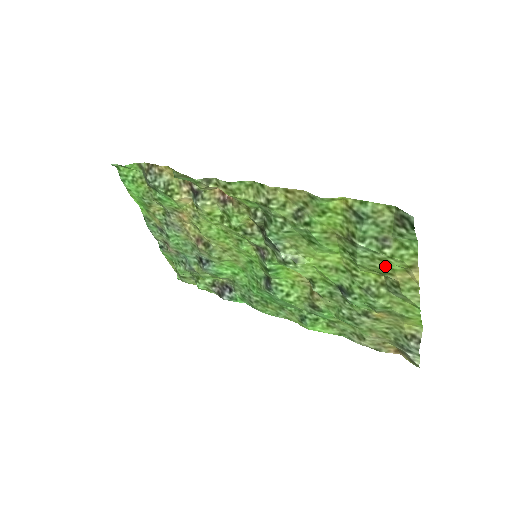
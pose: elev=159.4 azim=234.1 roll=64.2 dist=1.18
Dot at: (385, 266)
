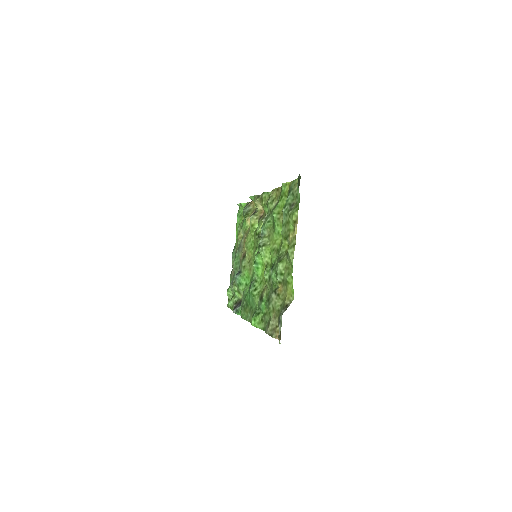
Dot at: (288, 228)
